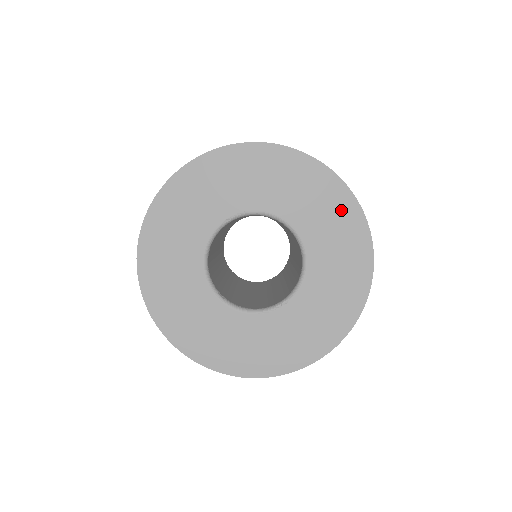
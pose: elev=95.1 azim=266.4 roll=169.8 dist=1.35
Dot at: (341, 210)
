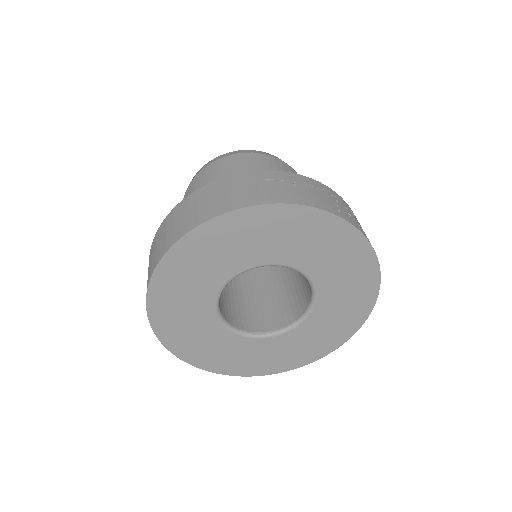
Dot at: (314, 227)
